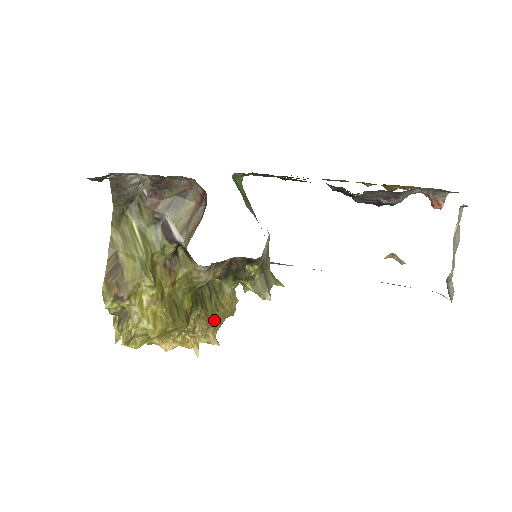
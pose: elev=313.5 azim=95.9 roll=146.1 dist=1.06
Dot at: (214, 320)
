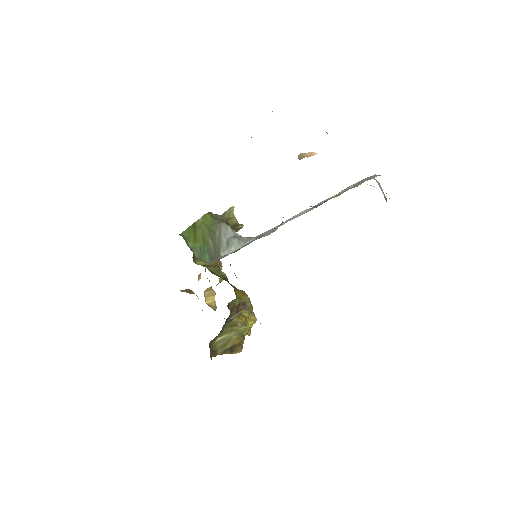
Dot at: occluded
